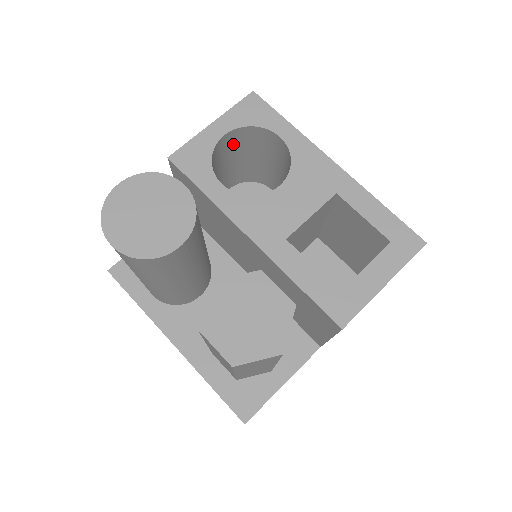
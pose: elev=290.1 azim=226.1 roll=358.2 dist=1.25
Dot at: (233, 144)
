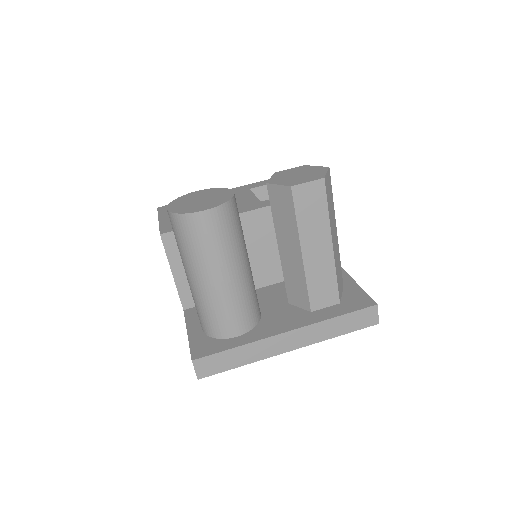
Dot at: occluded
